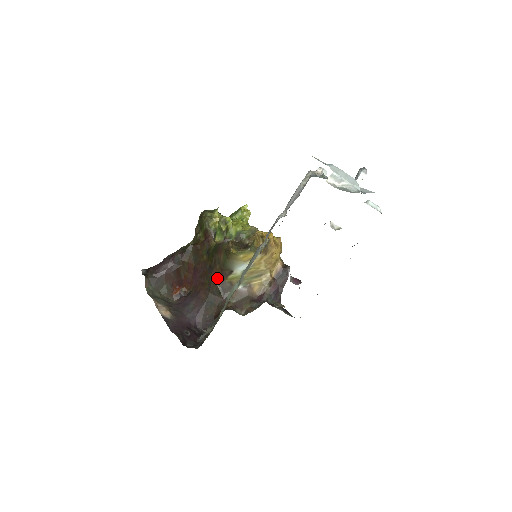
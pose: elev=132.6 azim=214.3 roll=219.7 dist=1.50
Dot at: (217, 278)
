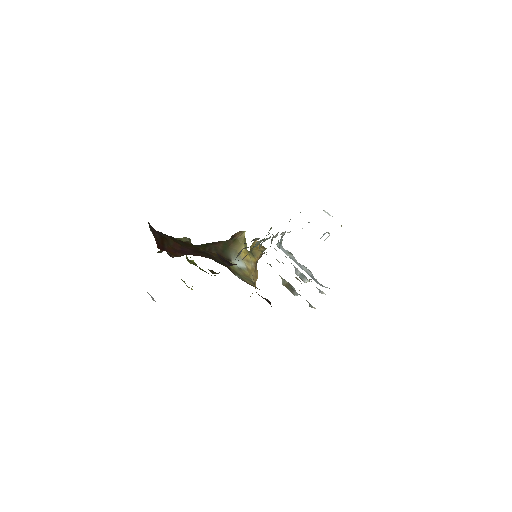
Dot at: occluded
